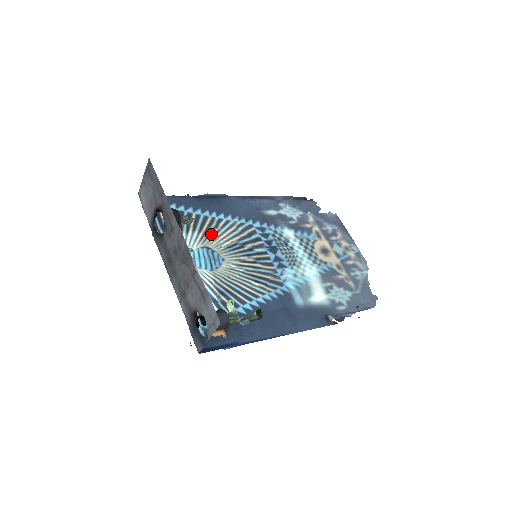
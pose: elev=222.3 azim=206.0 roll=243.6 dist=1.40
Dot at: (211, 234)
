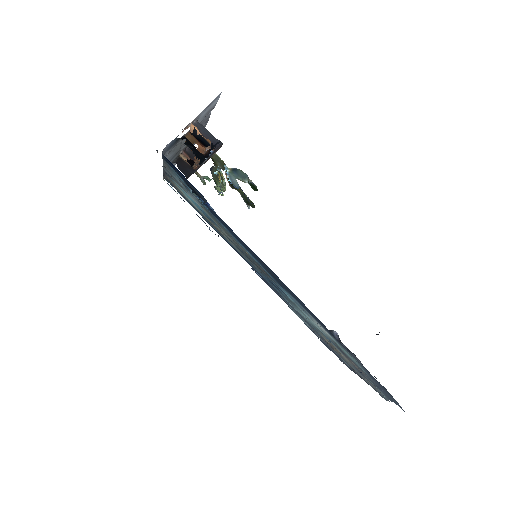
Dot at: (215, 227)
